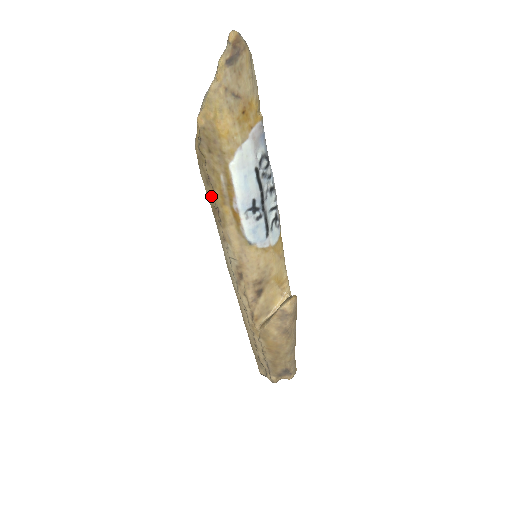
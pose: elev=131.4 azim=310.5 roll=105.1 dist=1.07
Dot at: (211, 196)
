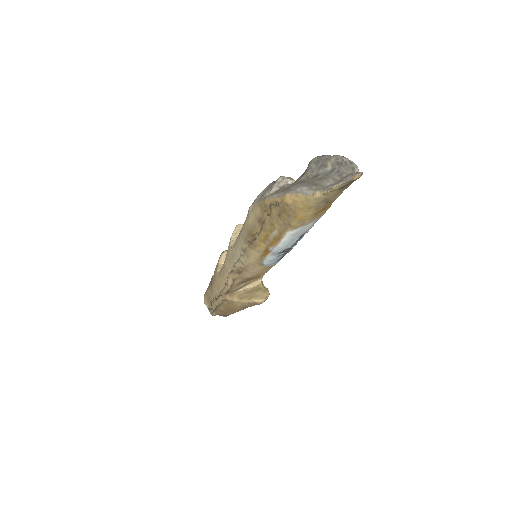
Dot at: (255, 228)
